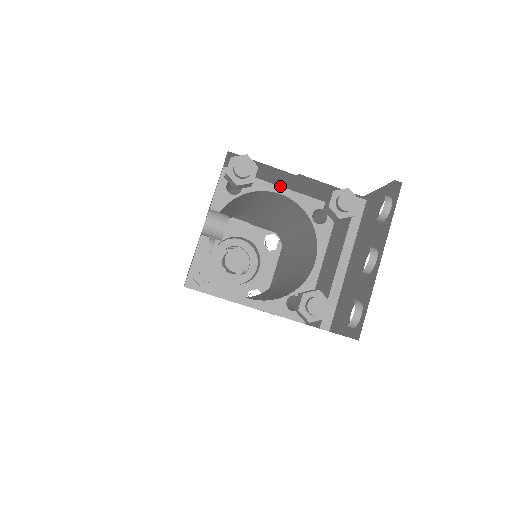
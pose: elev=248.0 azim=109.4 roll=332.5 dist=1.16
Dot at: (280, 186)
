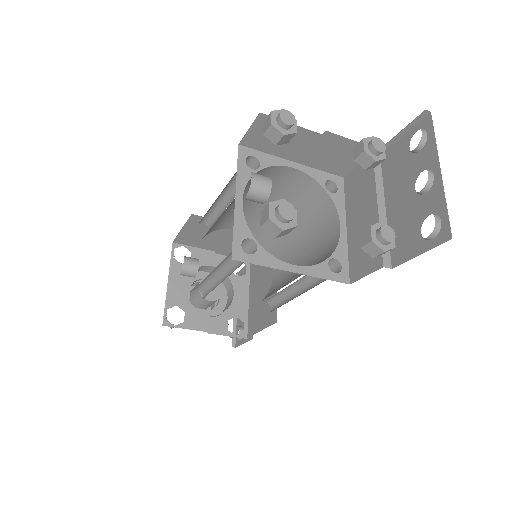
Dot at: (292, 161)
